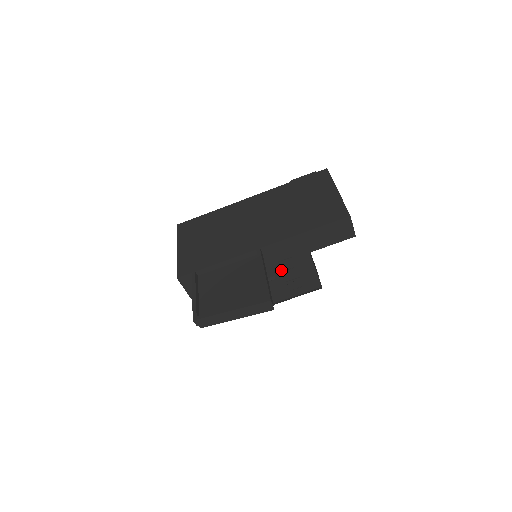
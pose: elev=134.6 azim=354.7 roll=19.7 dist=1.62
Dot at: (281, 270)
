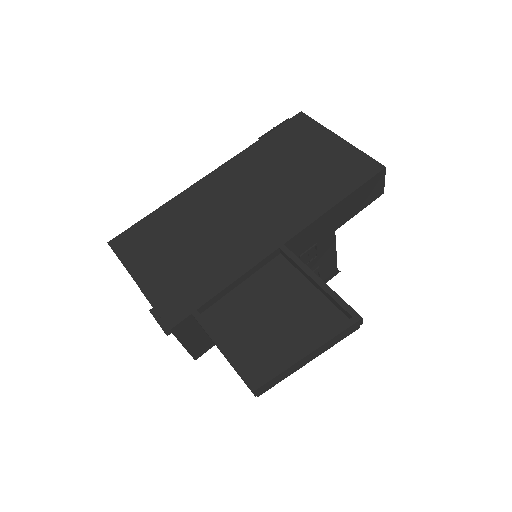
Dot at: occluded
